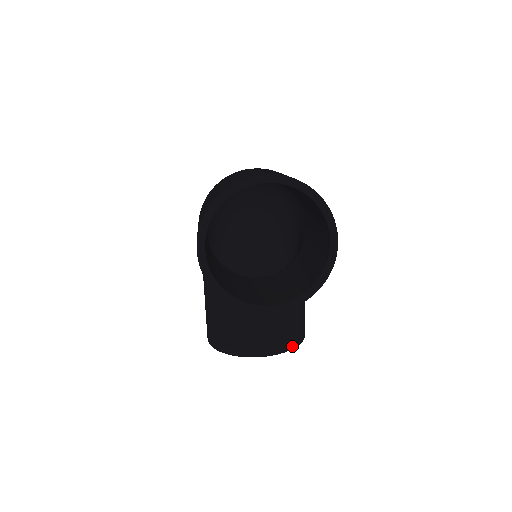
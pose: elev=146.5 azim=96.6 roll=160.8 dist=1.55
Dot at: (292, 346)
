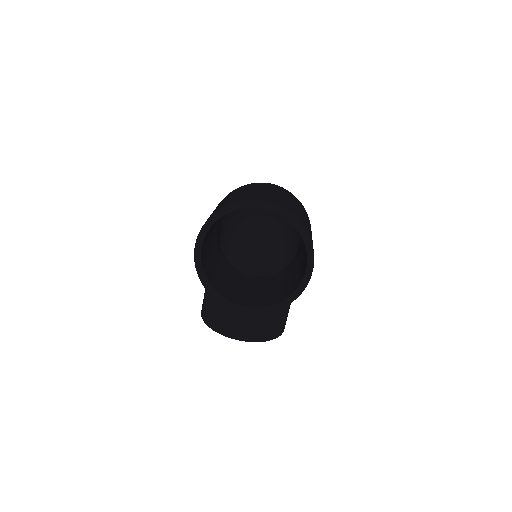
Dot at: (267, 339)
